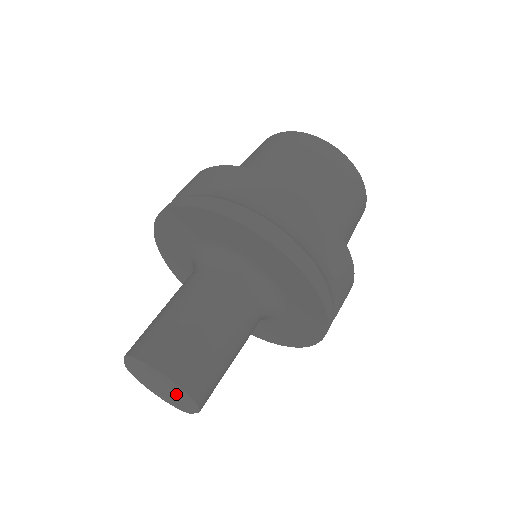
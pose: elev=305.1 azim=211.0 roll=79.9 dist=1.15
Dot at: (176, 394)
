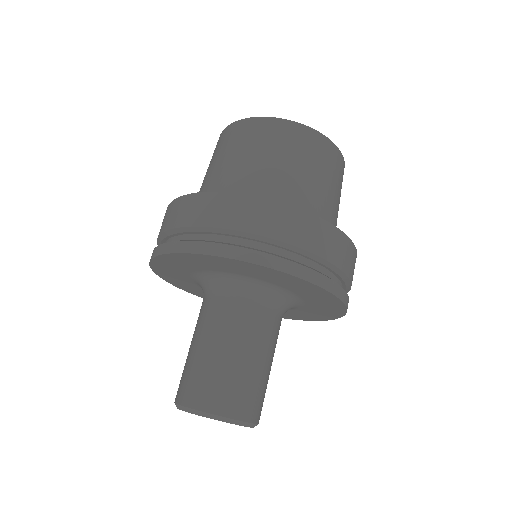
Dot at: occluded
